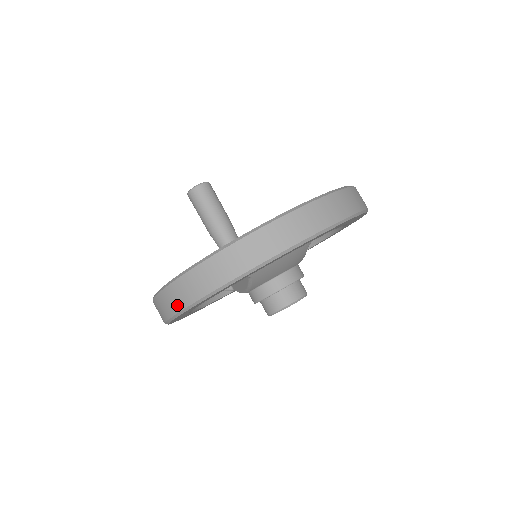
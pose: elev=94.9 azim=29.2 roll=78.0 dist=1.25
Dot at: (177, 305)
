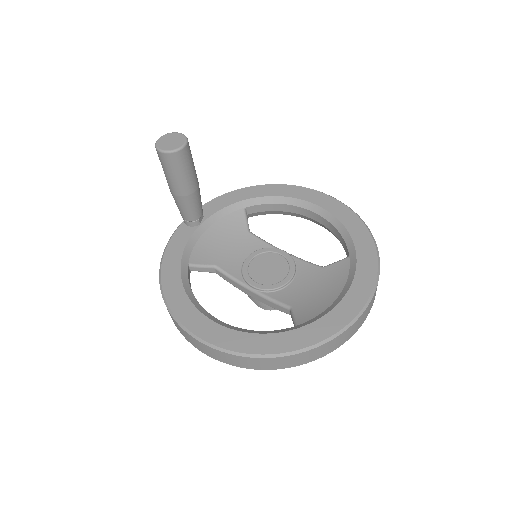
Dot at: (258, 367)
